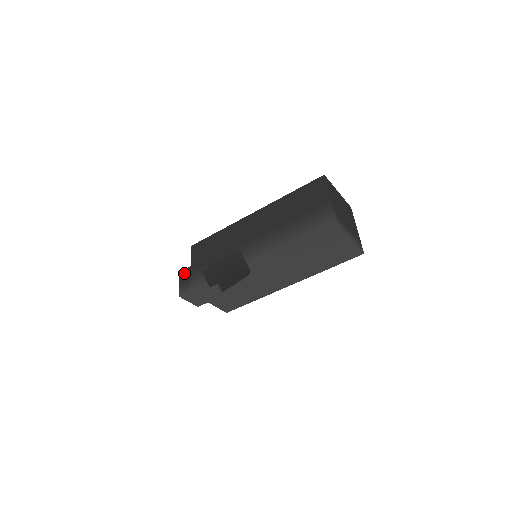
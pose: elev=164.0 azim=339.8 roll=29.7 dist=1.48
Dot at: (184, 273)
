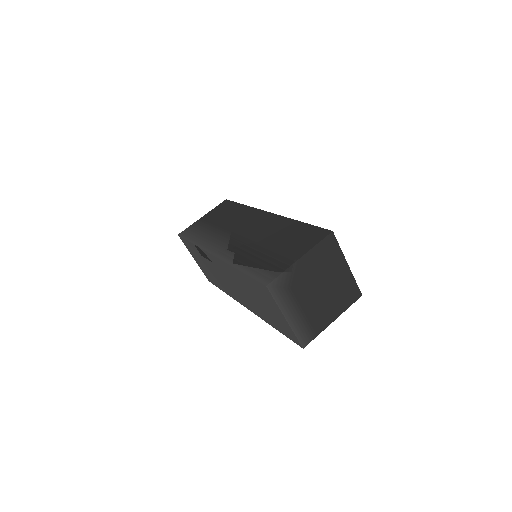
Dot at: occluded
